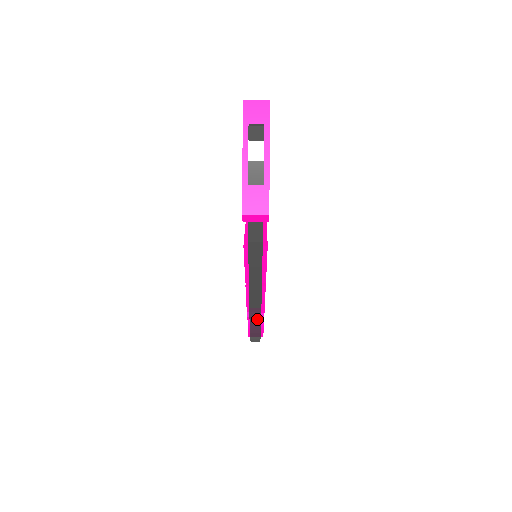
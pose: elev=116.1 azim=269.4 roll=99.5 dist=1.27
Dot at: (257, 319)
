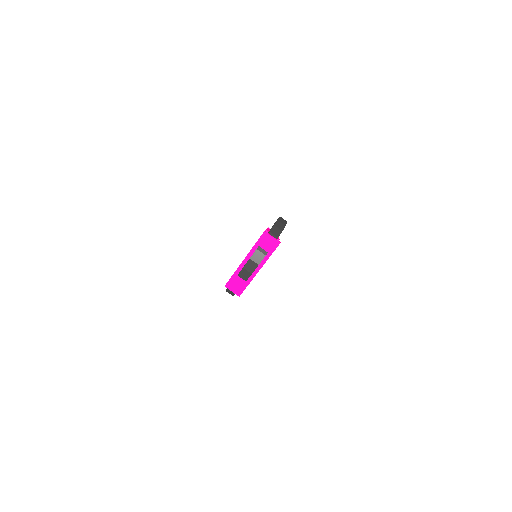
Dot at: occluded
